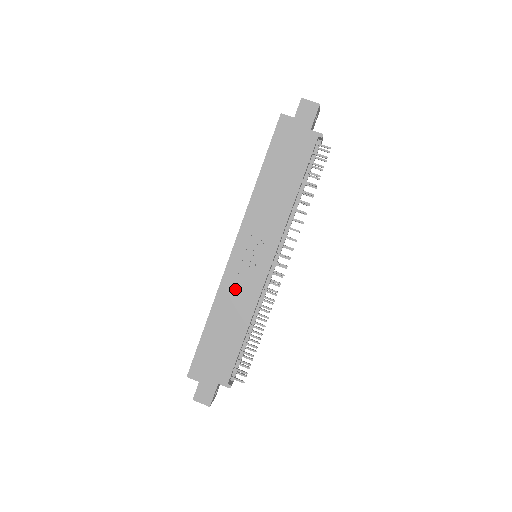
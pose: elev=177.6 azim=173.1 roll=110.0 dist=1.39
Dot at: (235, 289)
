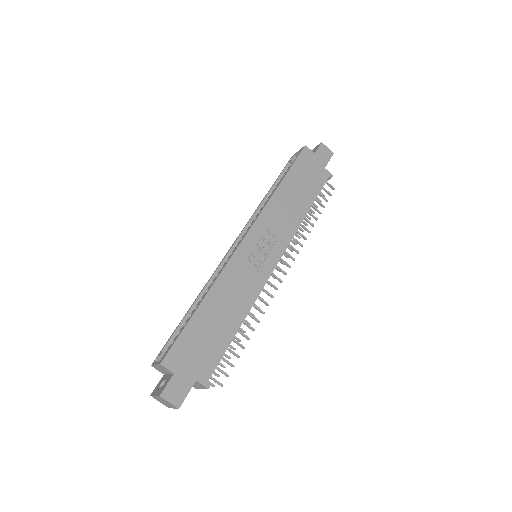
Dot at: (238, 277)
